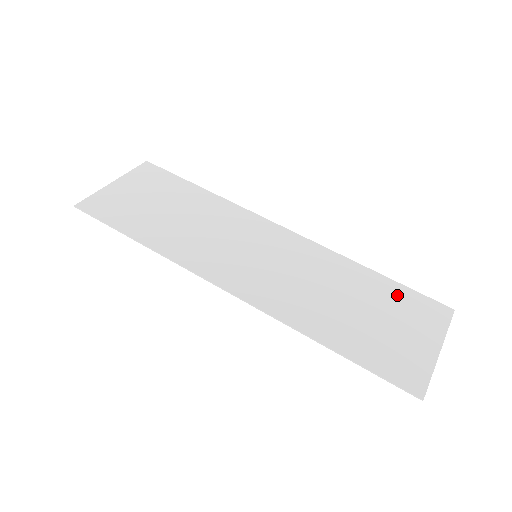
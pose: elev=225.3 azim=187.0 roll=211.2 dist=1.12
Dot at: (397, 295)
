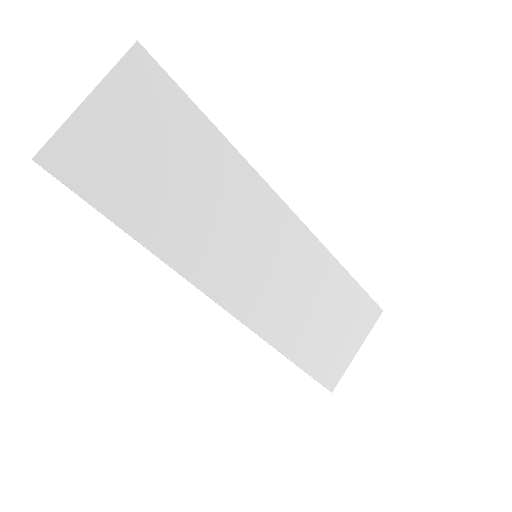
Dot at: (353, 299)
